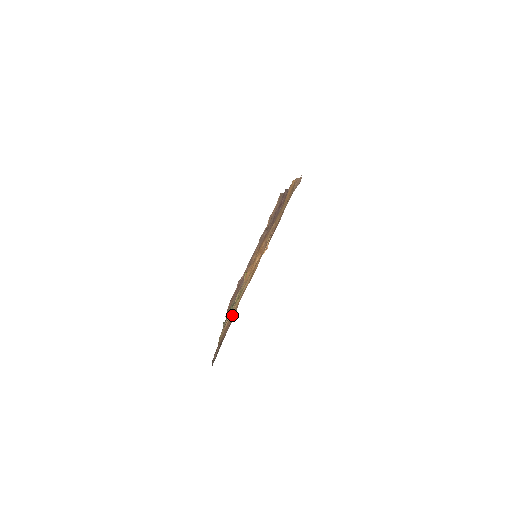
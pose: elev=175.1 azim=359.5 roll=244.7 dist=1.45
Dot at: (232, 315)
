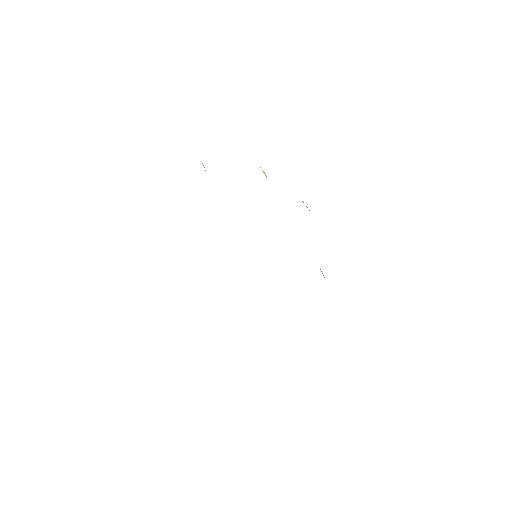
Dot at: occluded
